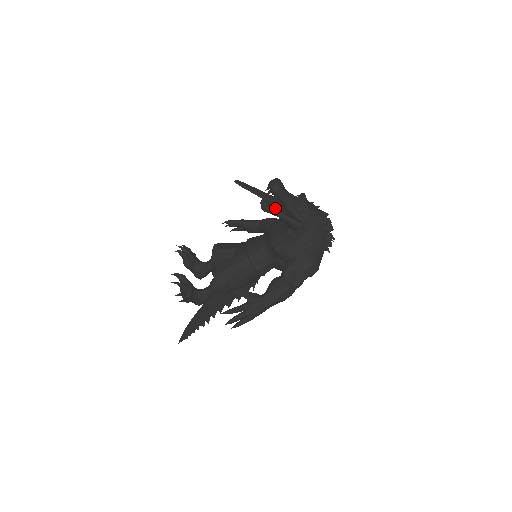
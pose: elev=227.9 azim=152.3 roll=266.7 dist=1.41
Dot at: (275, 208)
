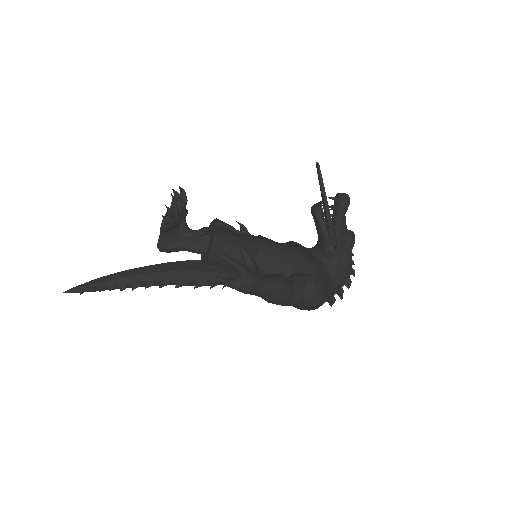
Dot at: (324, 219)
